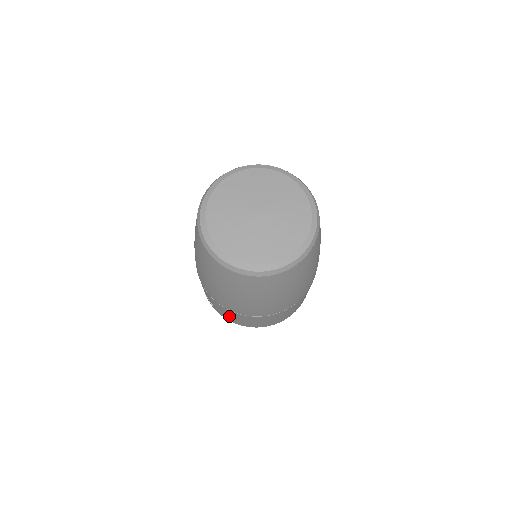
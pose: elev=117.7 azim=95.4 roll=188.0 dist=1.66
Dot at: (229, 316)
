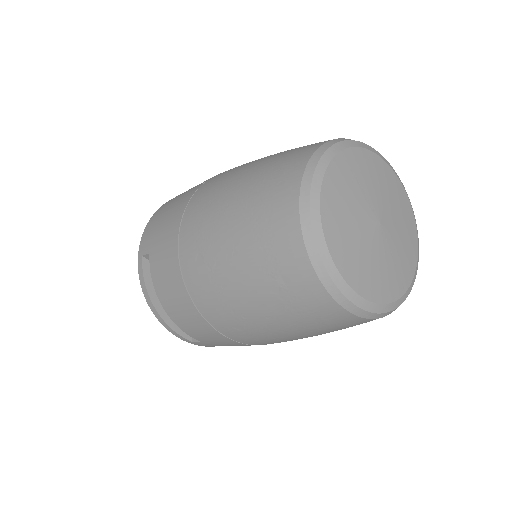
Dot at: occluded
